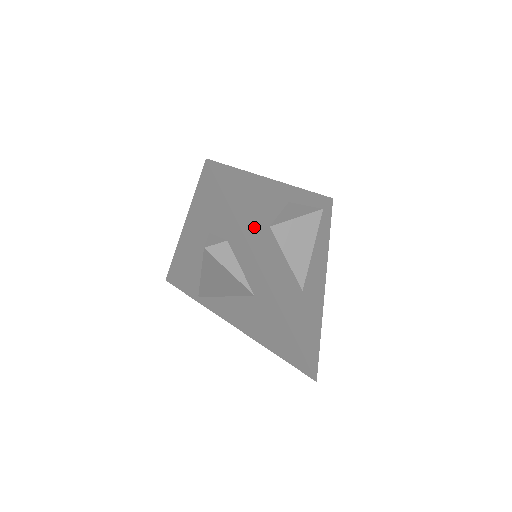
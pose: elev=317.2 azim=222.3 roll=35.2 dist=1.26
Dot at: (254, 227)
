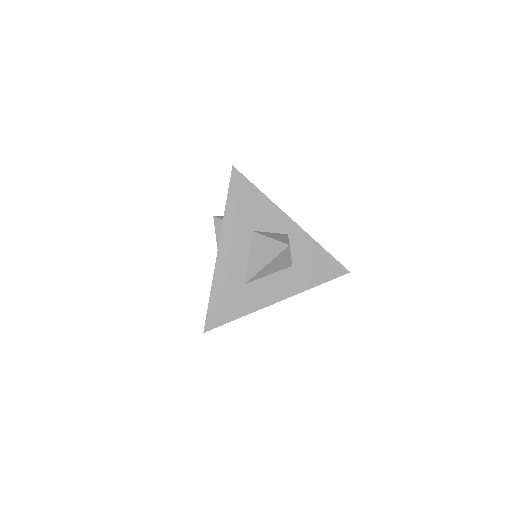
Dot at: (237, 220)
